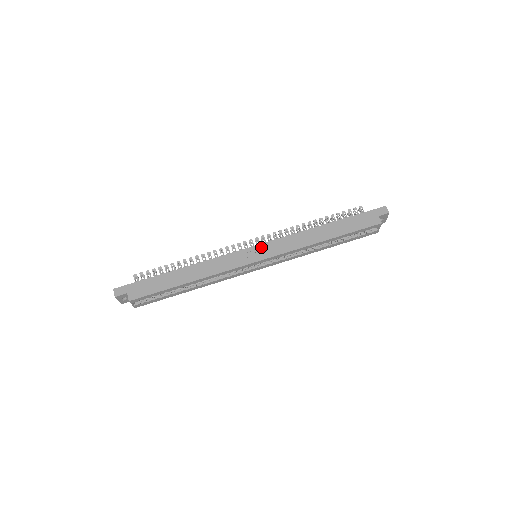
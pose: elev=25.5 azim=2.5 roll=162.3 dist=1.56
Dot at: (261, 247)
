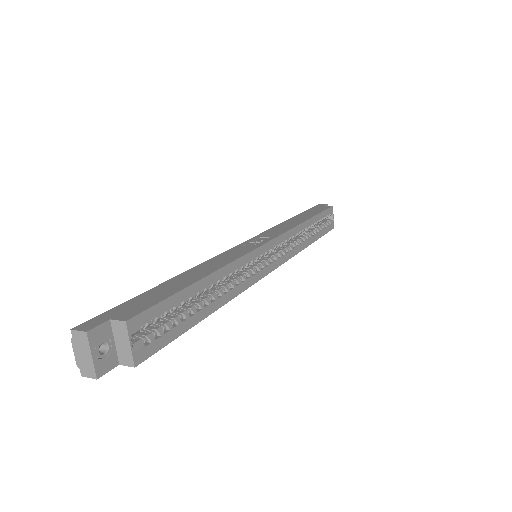
Dot at: (255, 238)
